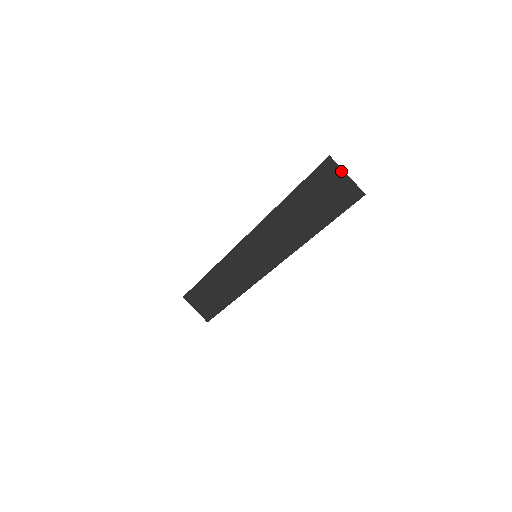
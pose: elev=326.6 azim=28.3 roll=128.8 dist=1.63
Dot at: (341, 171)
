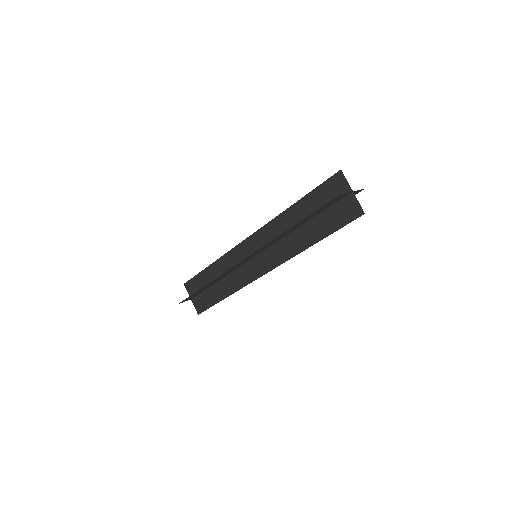
Dot at: (348, 186)
